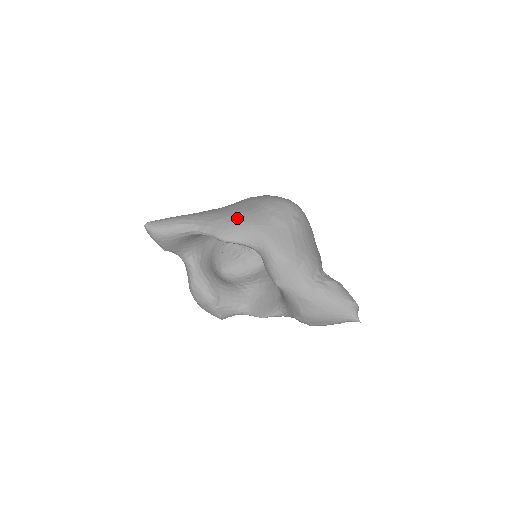
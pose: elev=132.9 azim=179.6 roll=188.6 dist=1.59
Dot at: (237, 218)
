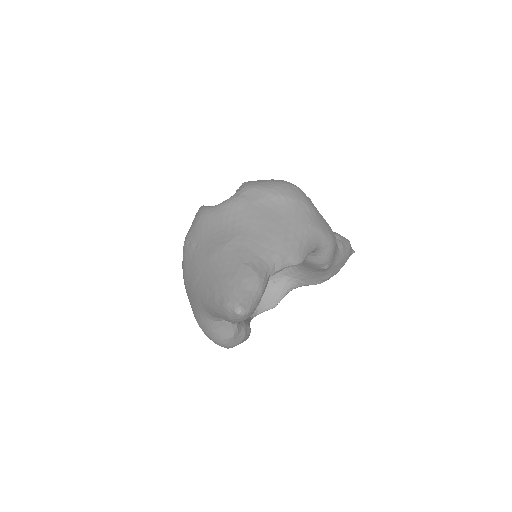
Dot at: (293, 231)
